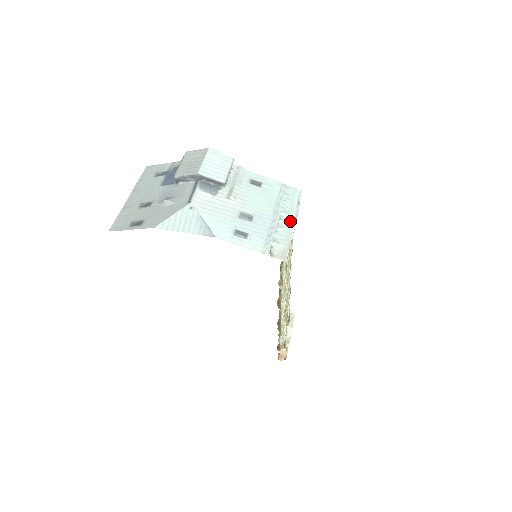
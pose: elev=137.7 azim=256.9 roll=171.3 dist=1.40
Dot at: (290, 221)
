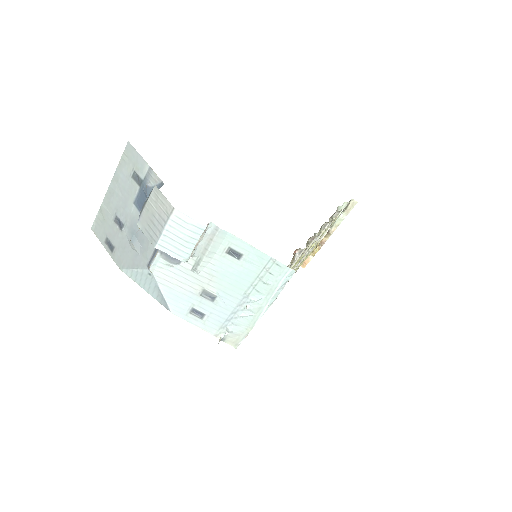
Dot at: (260, 309)
